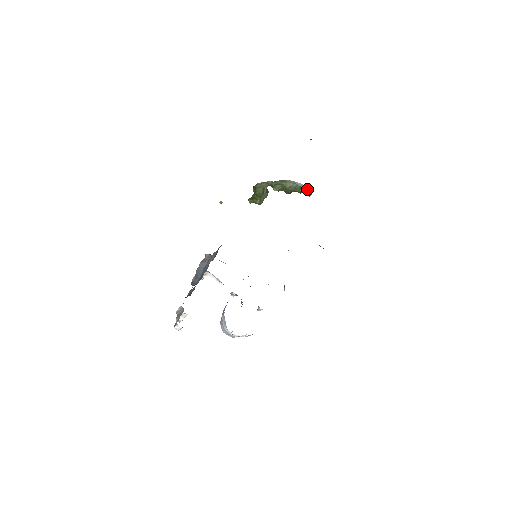
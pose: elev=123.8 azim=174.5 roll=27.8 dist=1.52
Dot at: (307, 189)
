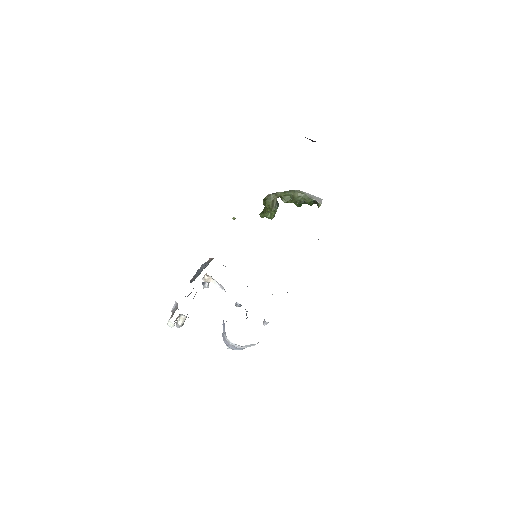
Dot at: (316, 199)
